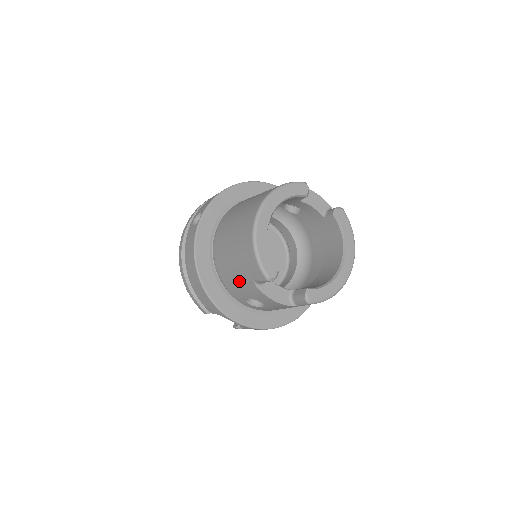
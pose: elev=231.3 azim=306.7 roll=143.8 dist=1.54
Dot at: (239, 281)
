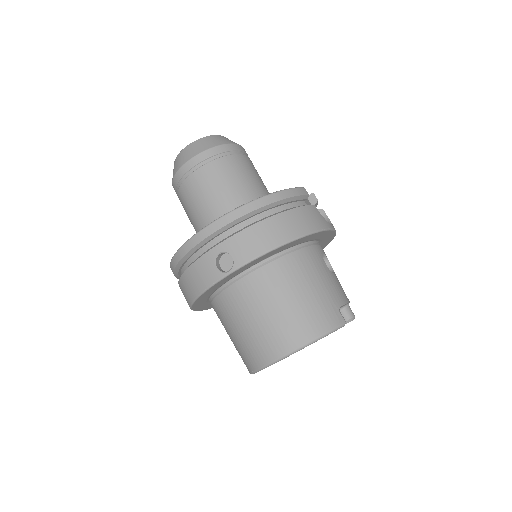
Dot at: (227, 332)
